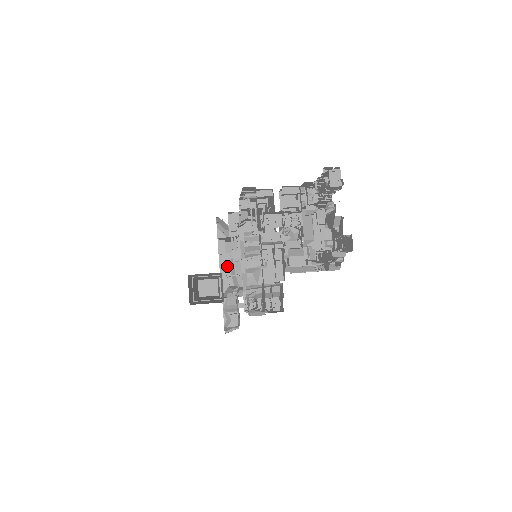
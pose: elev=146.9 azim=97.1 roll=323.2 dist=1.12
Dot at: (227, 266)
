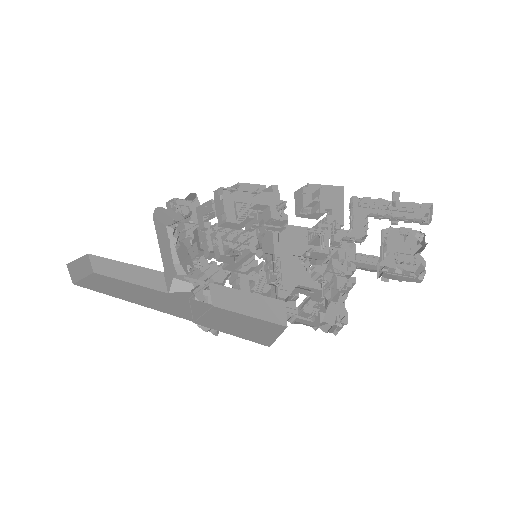
Dot at: (168, 257)
